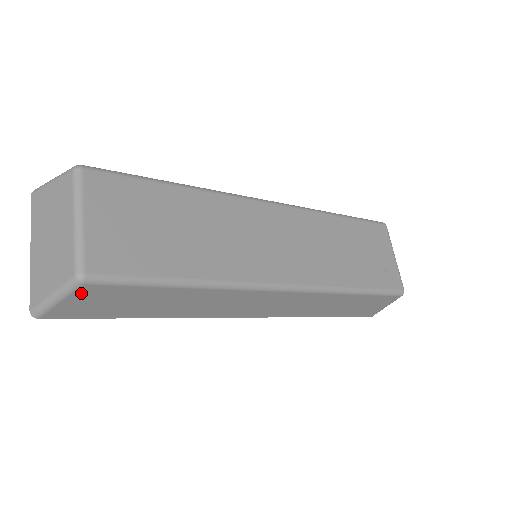
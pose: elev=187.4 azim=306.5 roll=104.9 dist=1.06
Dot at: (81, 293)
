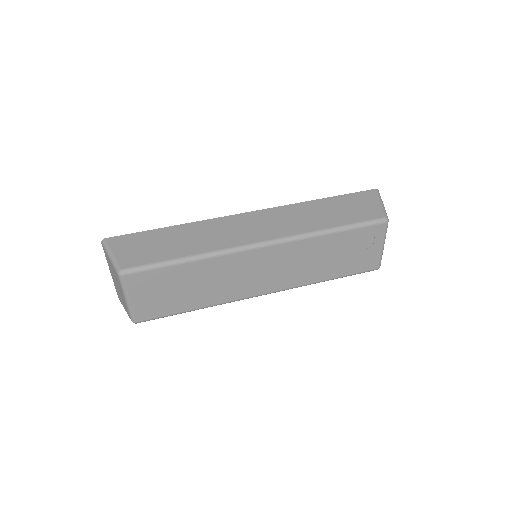
Dot at: occluded
